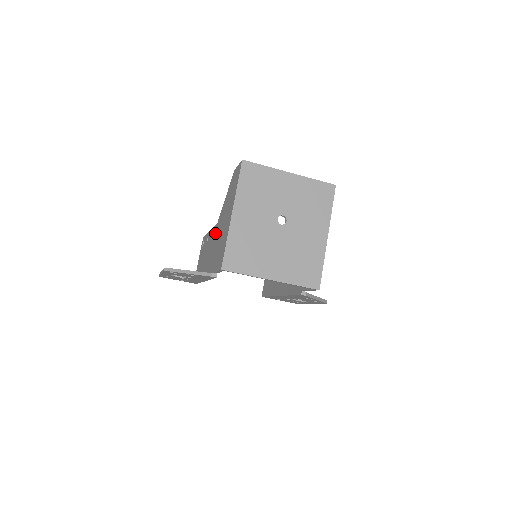
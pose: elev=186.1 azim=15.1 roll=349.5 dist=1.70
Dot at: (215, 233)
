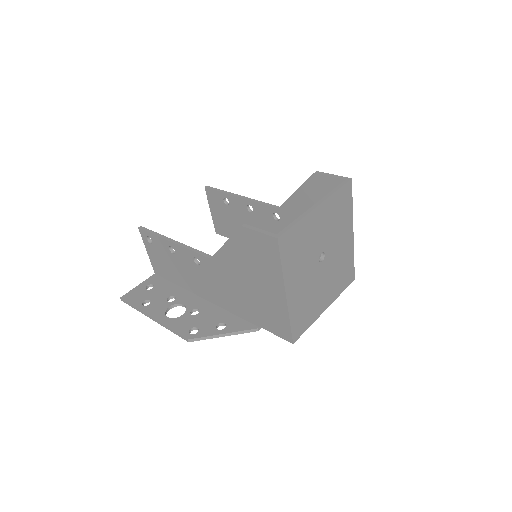
Dot at: (214, 270)
